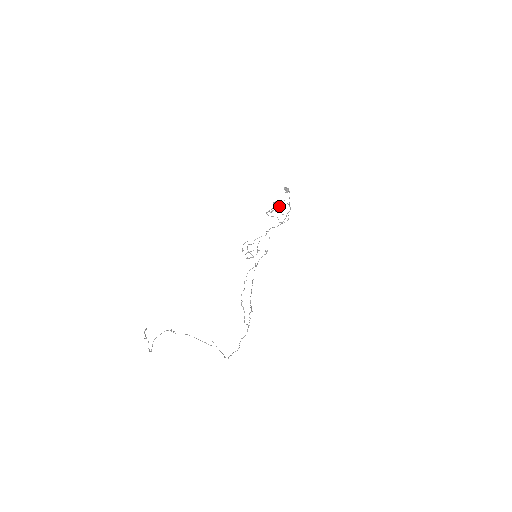
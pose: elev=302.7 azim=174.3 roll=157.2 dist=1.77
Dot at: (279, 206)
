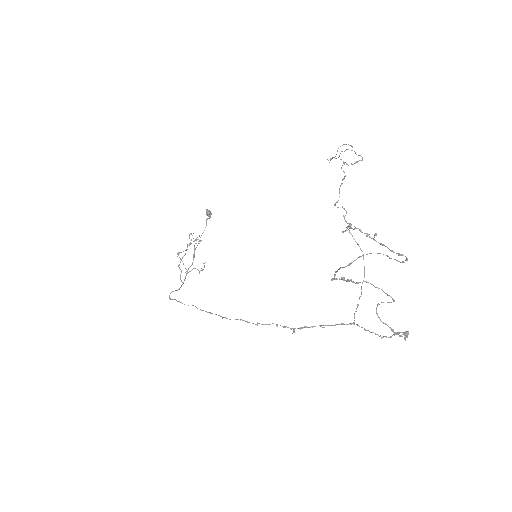
Dot at: (187, 249)
